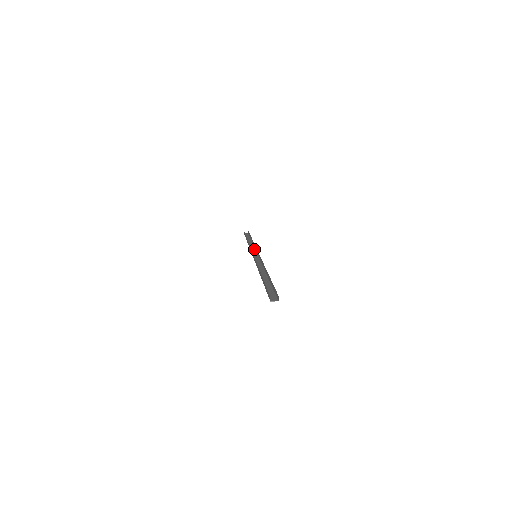
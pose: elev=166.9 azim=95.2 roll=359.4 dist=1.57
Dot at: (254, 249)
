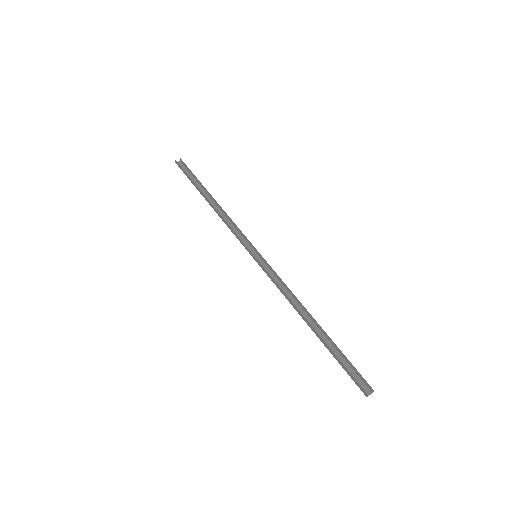
Dot at: (234, 228)
